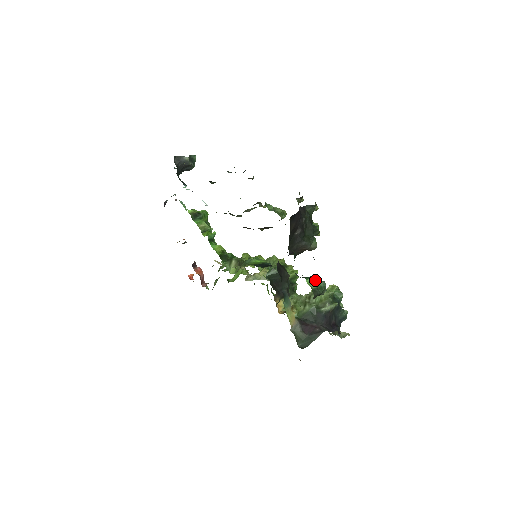
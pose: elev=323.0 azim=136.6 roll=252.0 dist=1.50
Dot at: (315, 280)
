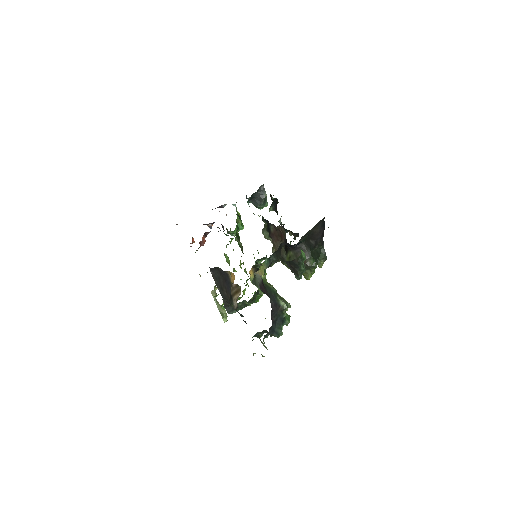
Dot at: (305, 256)
